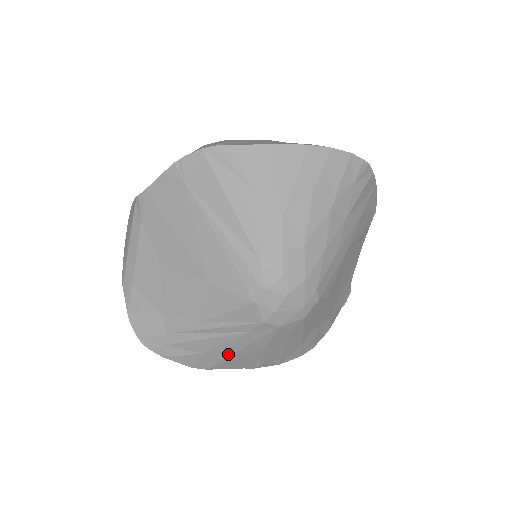
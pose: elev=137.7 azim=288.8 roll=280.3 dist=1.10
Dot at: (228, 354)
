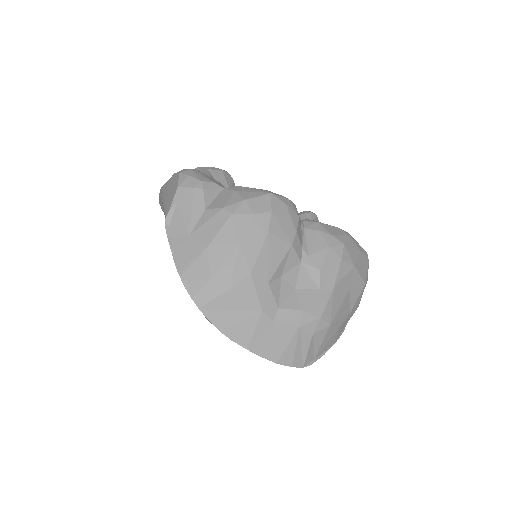
Dot at: occluded
